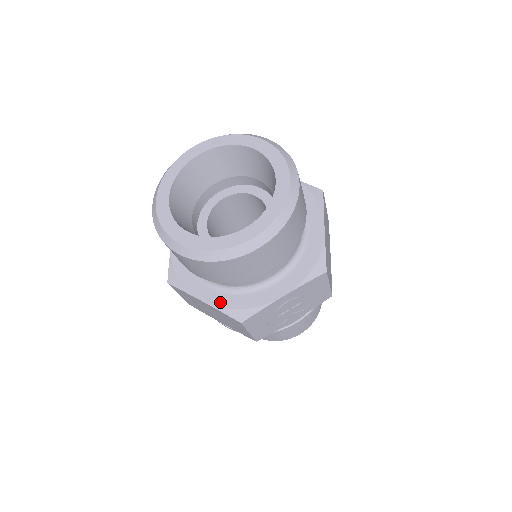
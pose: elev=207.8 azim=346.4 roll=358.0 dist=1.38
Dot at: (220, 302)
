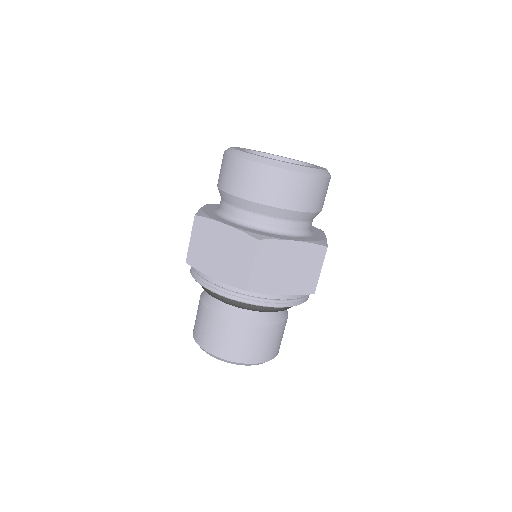
Dot at: (305, 240)
